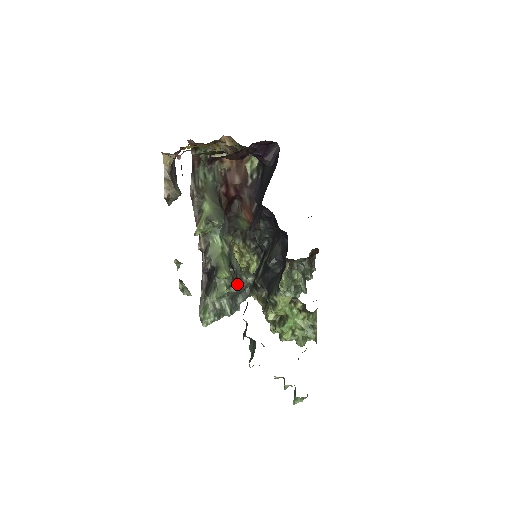
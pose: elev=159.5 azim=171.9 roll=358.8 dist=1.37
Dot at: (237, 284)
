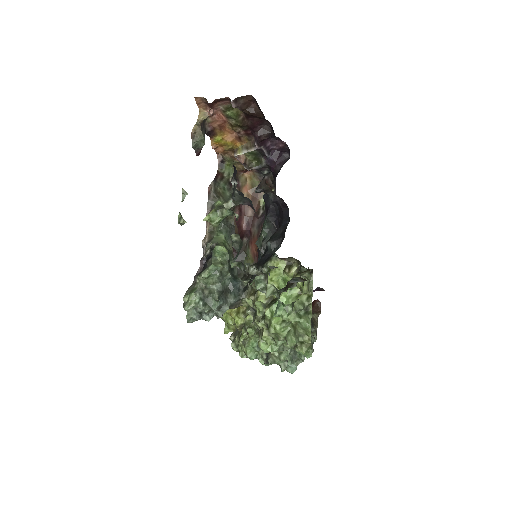
Dot at: (232, 277)
